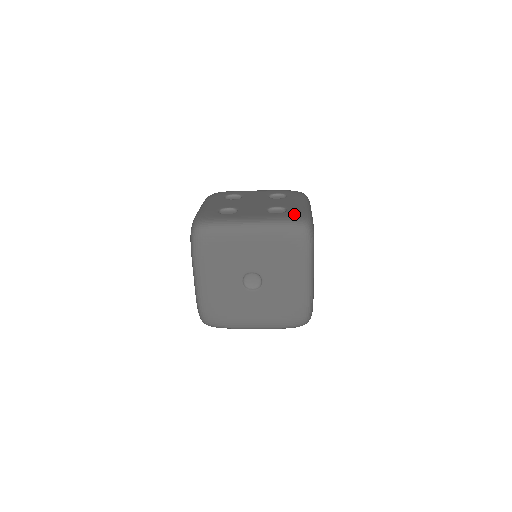
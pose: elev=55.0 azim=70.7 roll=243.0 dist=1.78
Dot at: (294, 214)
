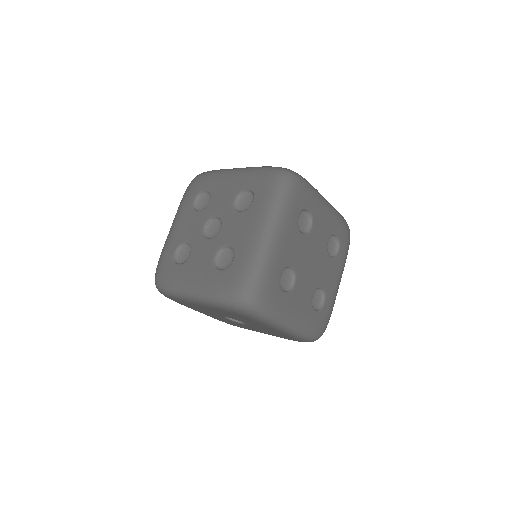
Dot at: (324, 321)
